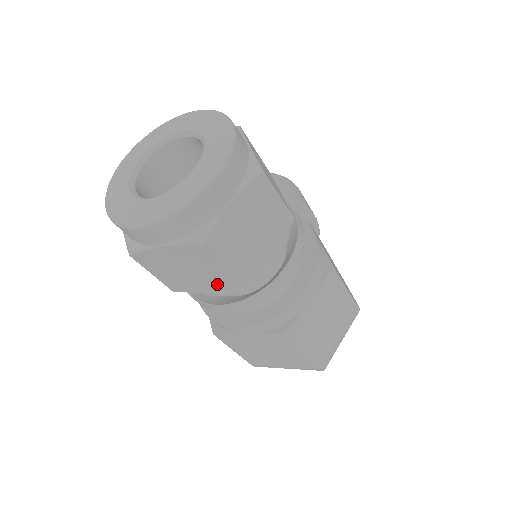
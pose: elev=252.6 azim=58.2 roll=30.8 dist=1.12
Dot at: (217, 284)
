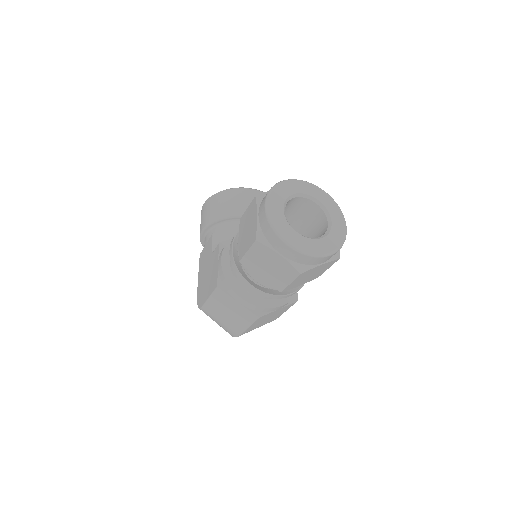
Dot at: (271, 282)
